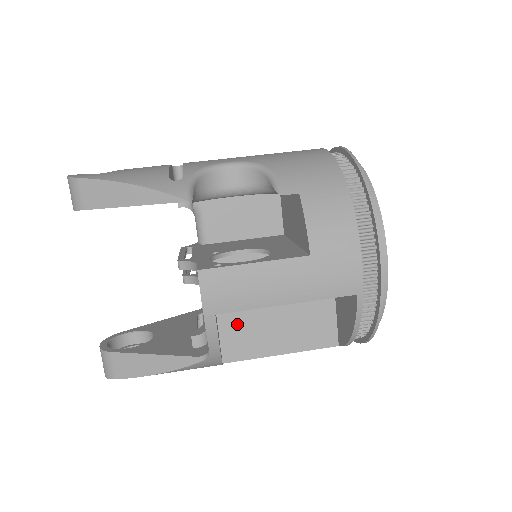
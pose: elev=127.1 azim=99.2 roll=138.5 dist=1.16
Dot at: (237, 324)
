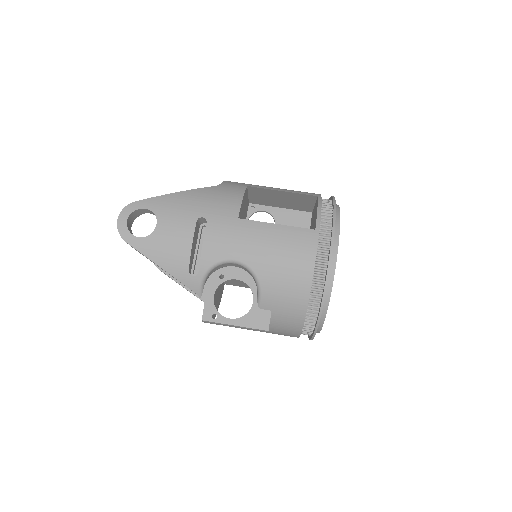
Dot at: (235, 282)
